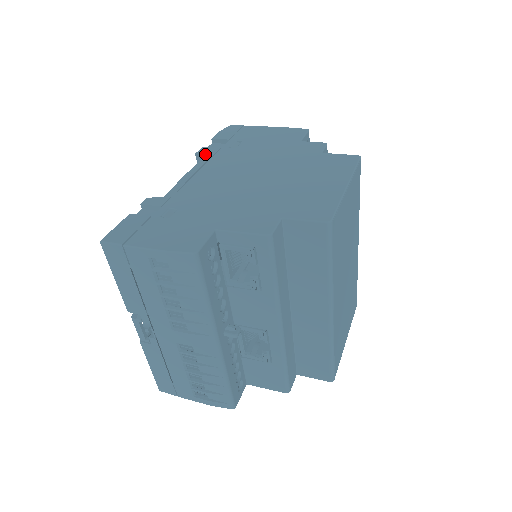
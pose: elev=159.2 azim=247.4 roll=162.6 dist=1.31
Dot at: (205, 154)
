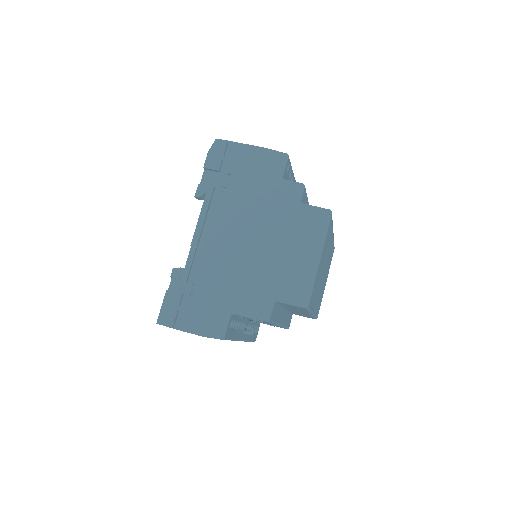
Dot at: (203, 195)
